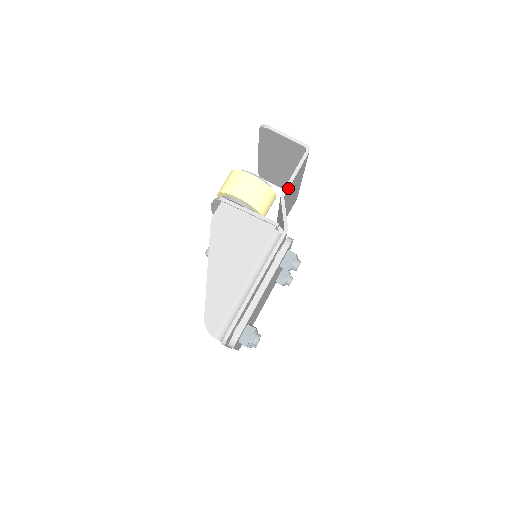
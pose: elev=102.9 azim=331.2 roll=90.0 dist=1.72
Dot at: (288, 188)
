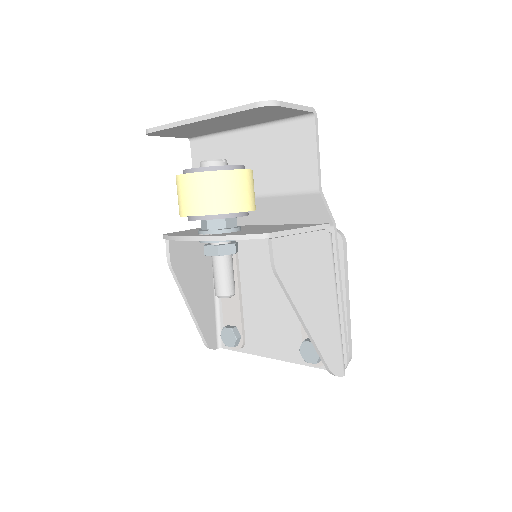
Dot at: occluded
